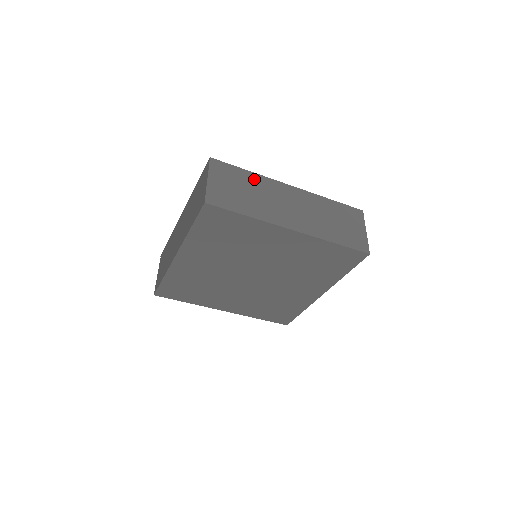
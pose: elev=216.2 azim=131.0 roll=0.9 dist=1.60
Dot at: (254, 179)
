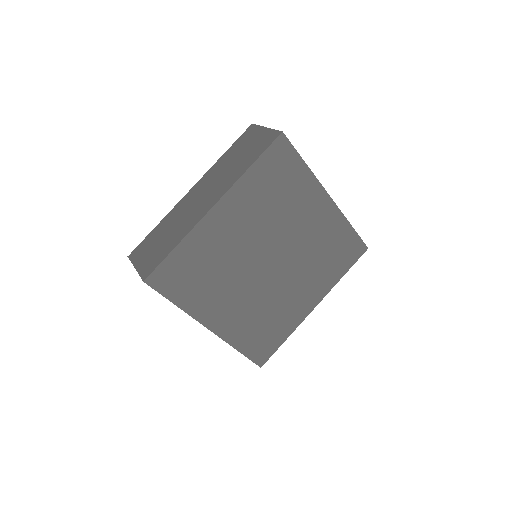
Dot at: occluded
